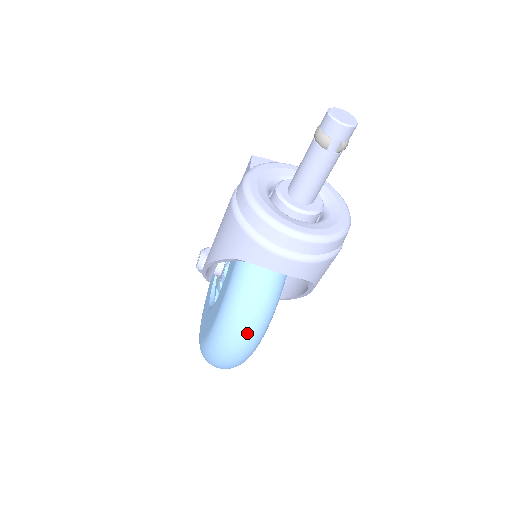
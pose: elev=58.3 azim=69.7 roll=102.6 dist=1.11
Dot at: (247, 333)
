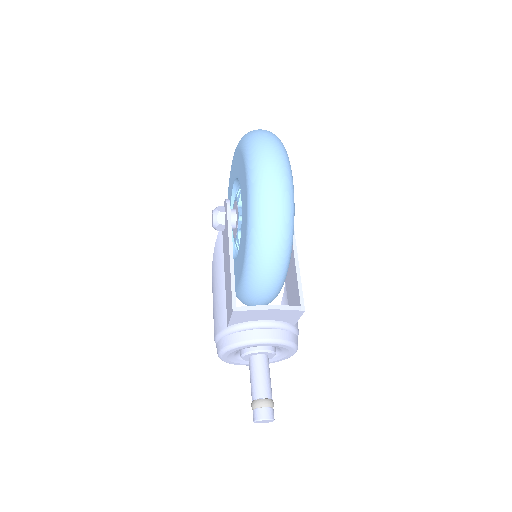
Dot at: occluded
